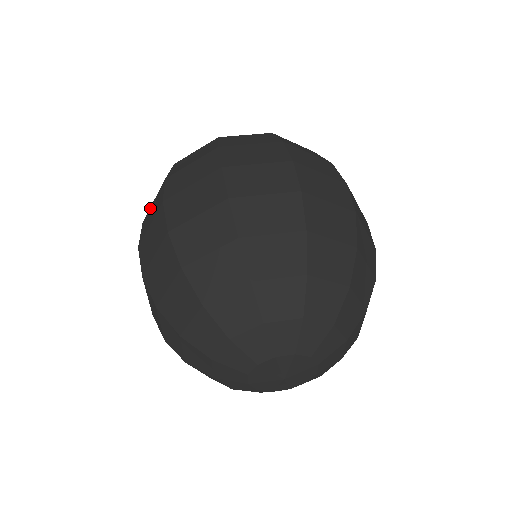
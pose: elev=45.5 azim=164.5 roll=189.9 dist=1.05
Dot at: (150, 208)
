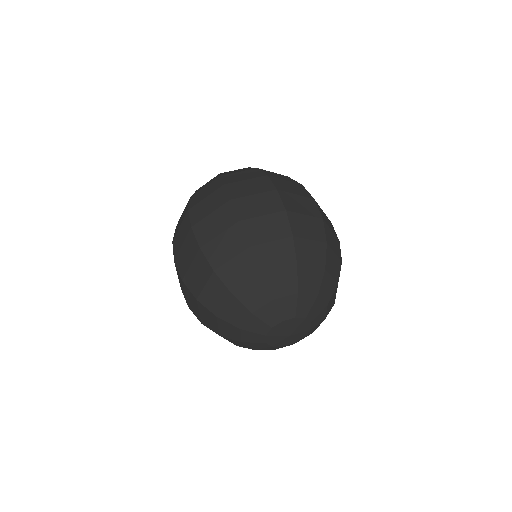
Dot at: occluded
